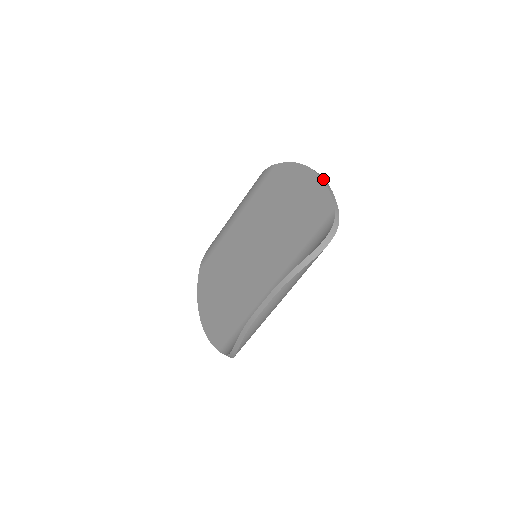
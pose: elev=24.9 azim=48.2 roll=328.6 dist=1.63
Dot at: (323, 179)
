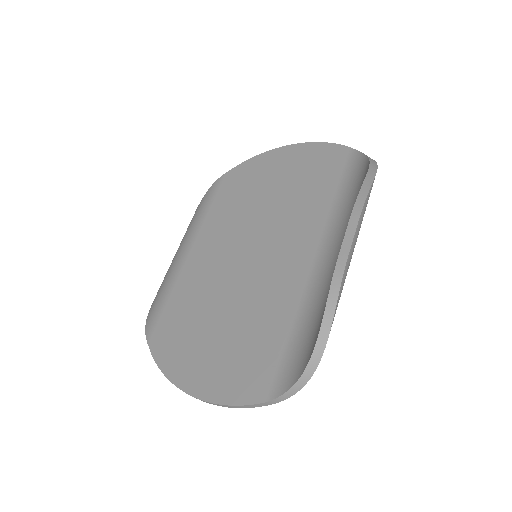
Dot at: (309, 143)
